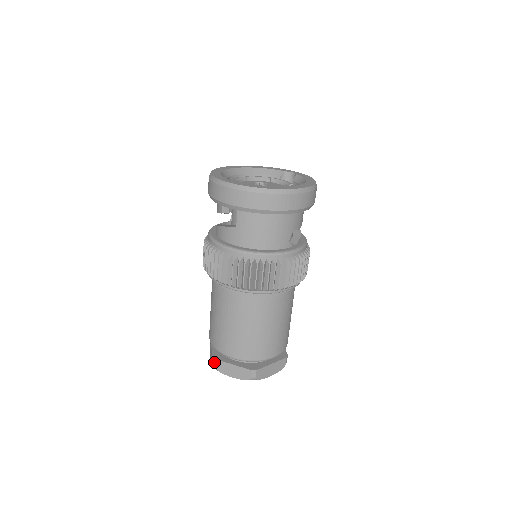
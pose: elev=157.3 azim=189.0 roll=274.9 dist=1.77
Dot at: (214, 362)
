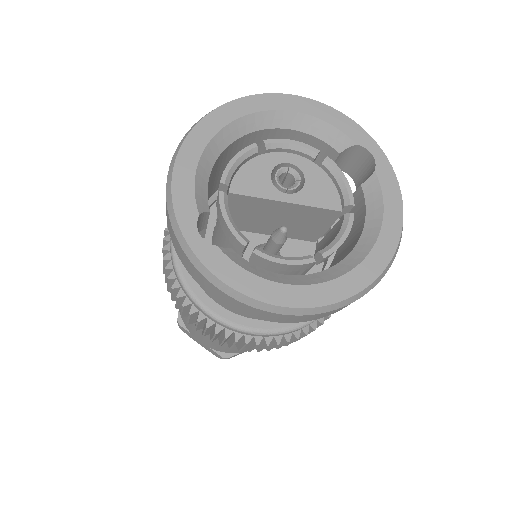
Dot at: (179, 325)
